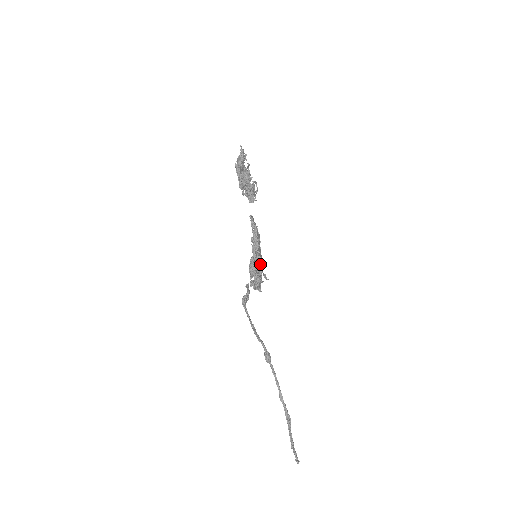
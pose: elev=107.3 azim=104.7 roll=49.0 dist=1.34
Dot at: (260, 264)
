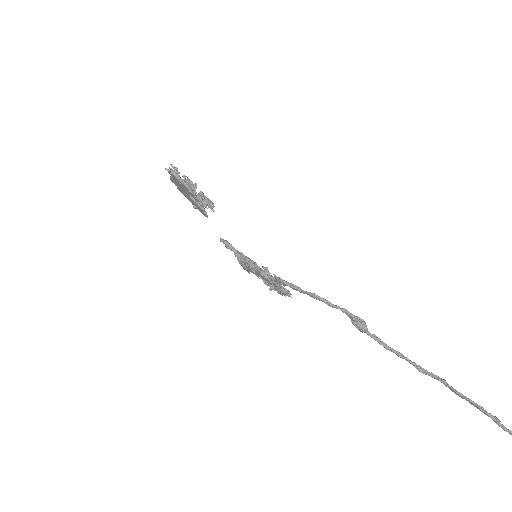
Dot at: occluded
